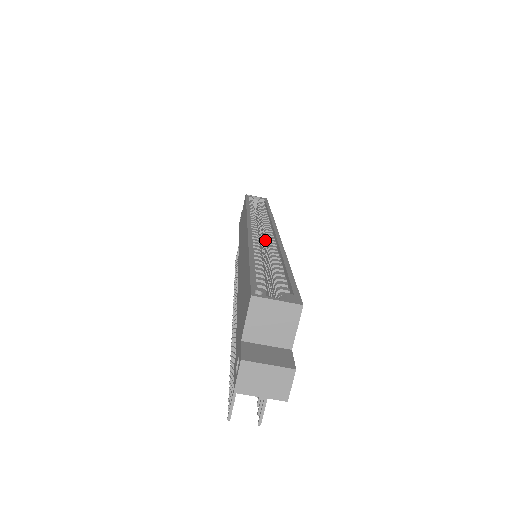
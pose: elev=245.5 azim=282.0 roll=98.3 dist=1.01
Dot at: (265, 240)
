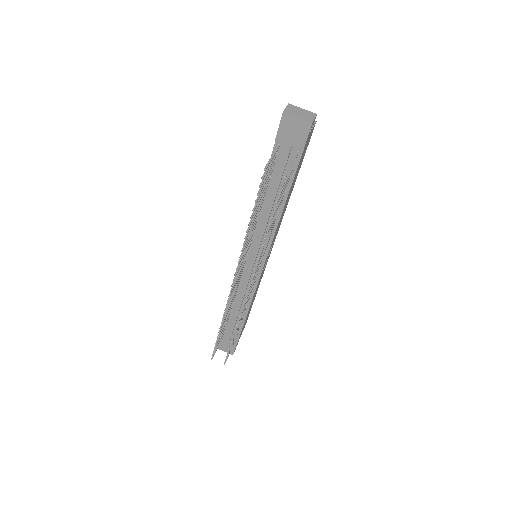
Dot at: occluded
